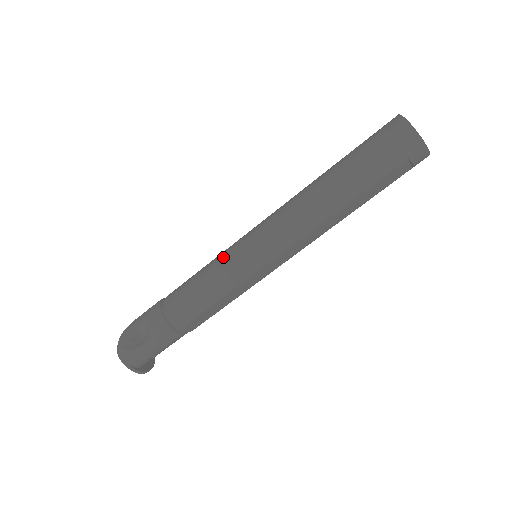
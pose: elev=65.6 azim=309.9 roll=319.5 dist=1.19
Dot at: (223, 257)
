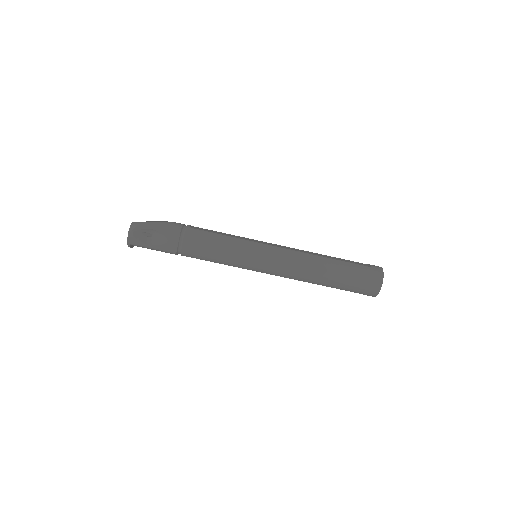
Dot at: (241, 249)
